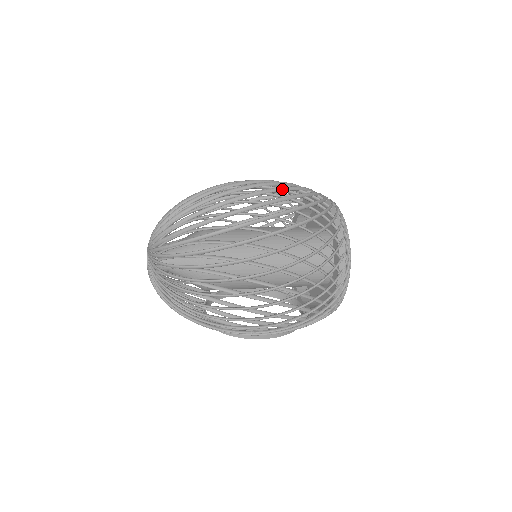
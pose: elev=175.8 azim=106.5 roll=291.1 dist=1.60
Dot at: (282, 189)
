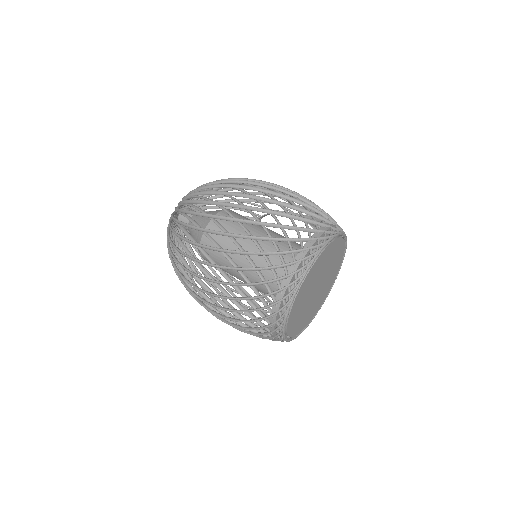
Dot at: occluded
